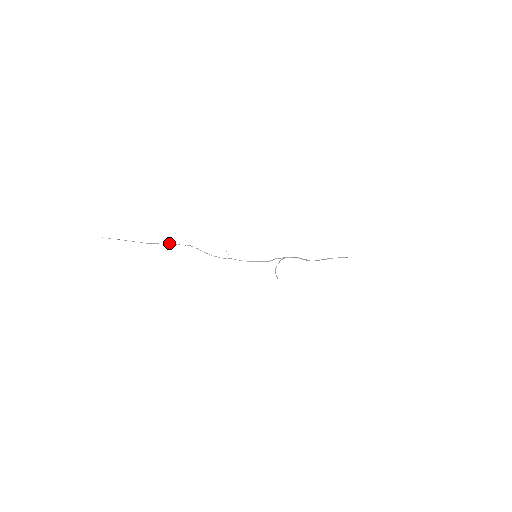
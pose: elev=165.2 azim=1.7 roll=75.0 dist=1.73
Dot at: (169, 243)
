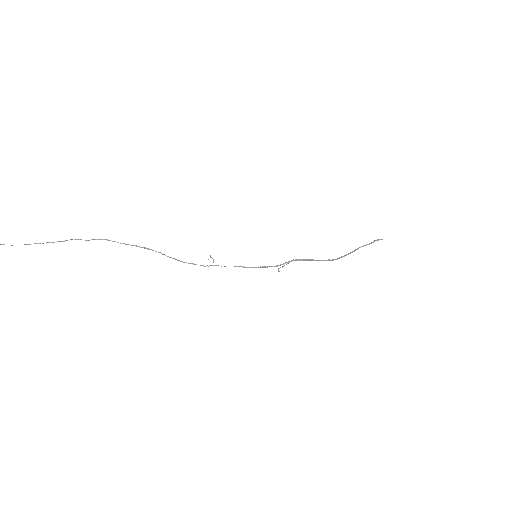
Dot at: (104, 239)
